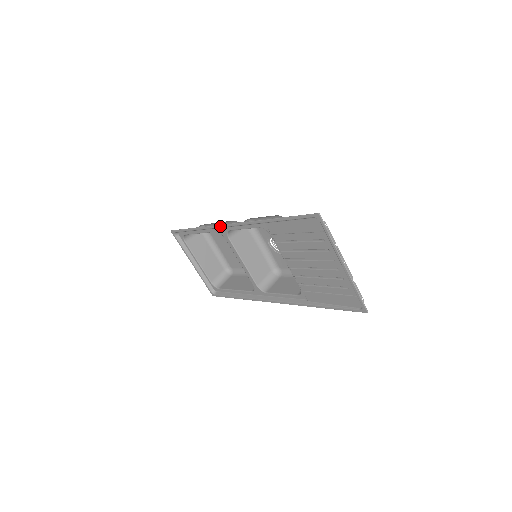
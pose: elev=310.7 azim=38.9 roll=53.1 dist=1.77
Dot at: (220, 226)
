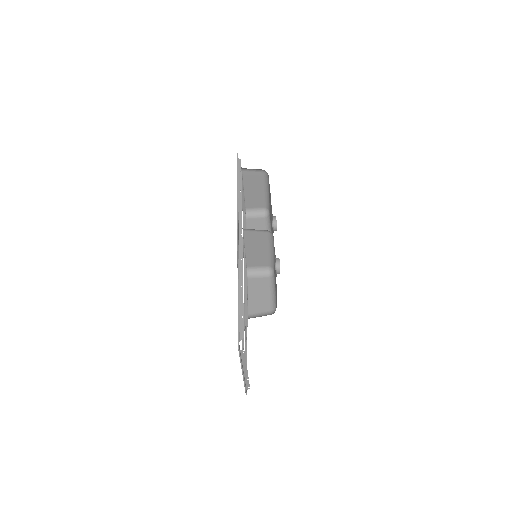
Dot at: (237, 222)
